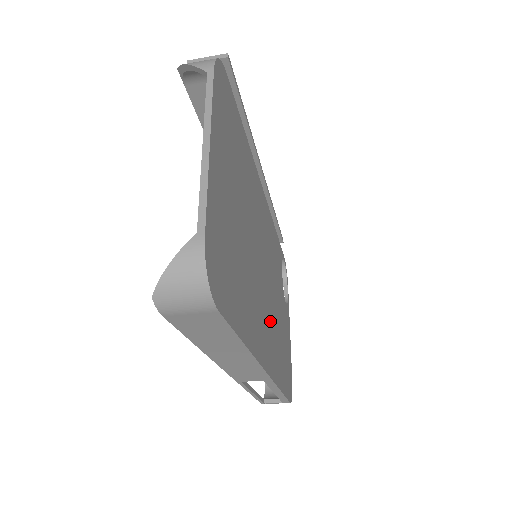
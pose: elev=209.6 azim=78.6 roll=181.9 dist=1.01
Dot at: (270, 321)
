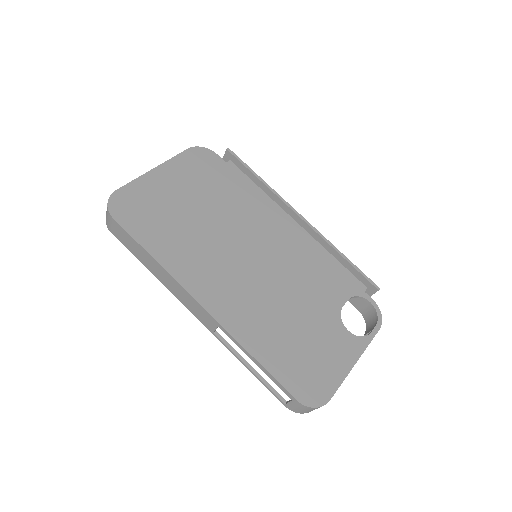
Dot at: (246, 294)
